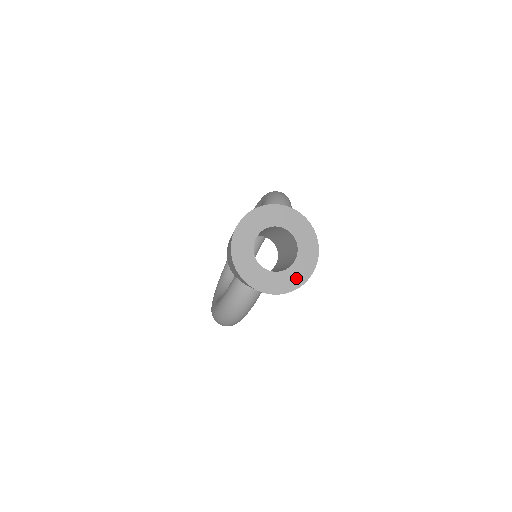
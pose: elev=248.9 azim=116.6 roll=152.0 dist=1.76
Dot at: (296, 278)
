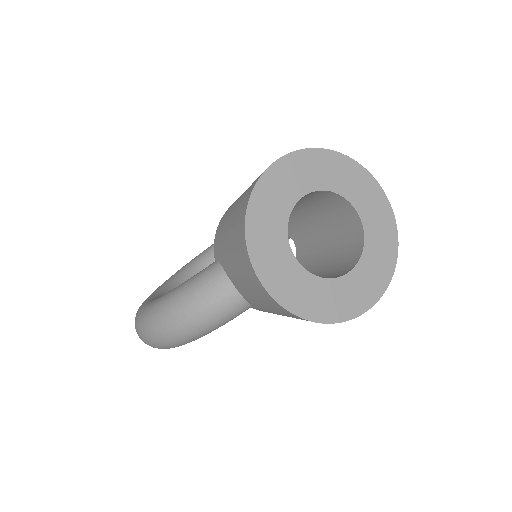
Dot at: (338, 303)
